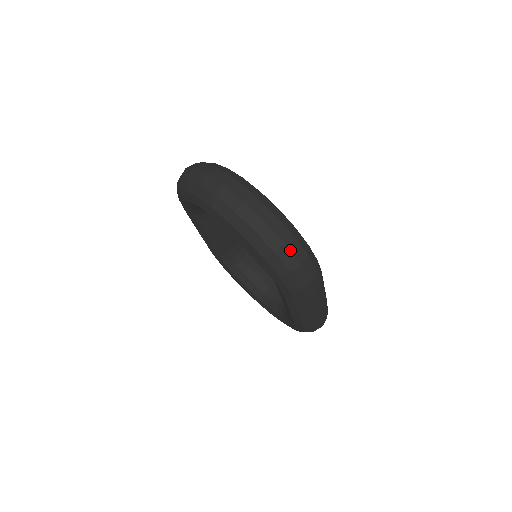
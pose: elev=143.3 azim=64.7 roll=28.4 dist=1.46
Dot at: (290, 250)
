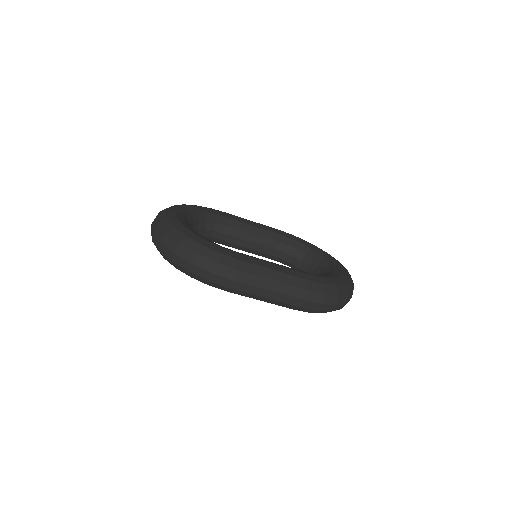
Dot at: (179, 256)
